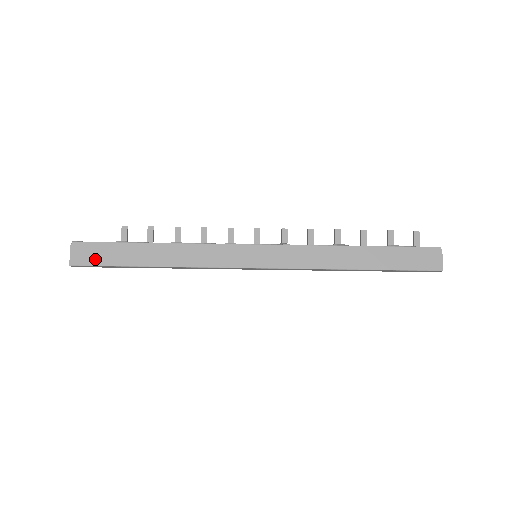
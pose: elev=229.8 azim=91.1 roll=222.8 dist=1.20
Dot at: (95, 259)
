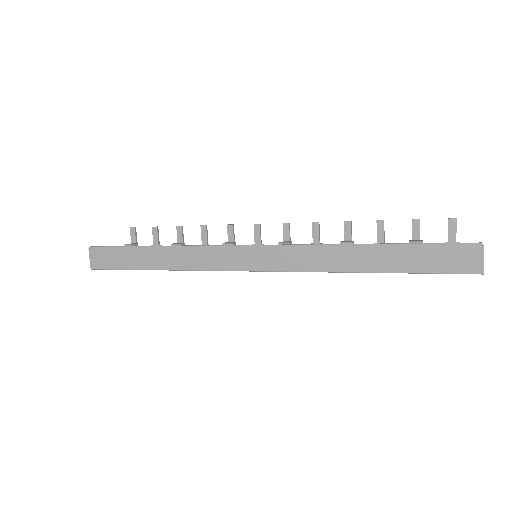
Dot at: (109, 263)
